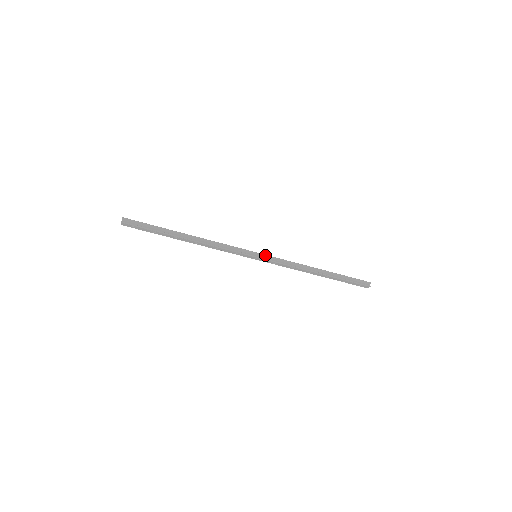
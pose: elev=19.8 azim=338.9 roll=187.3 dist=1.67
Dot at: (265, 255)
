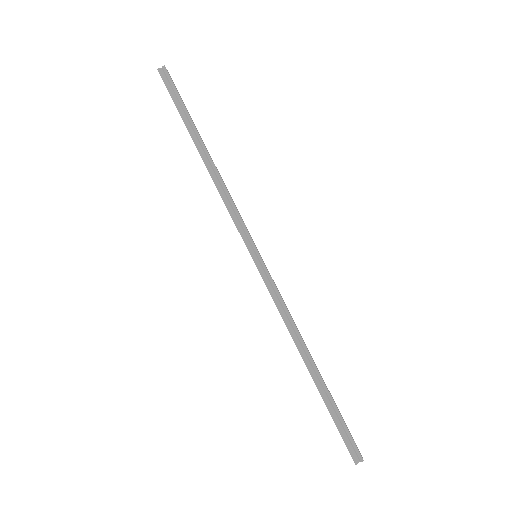
Dot at: (265, 266)
